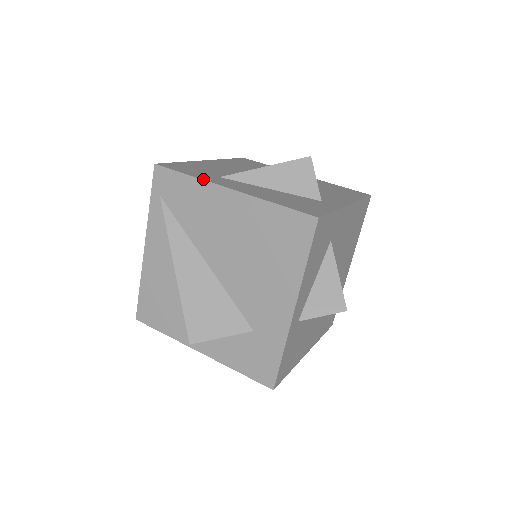
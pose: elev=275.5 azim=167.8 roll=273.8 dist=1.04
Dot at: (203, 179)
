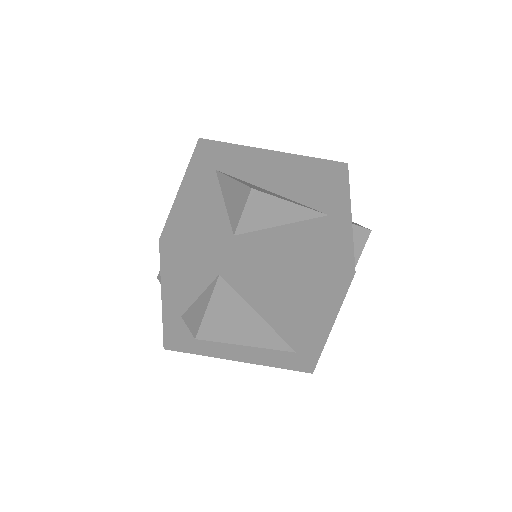
Dot at: (189, 165)
